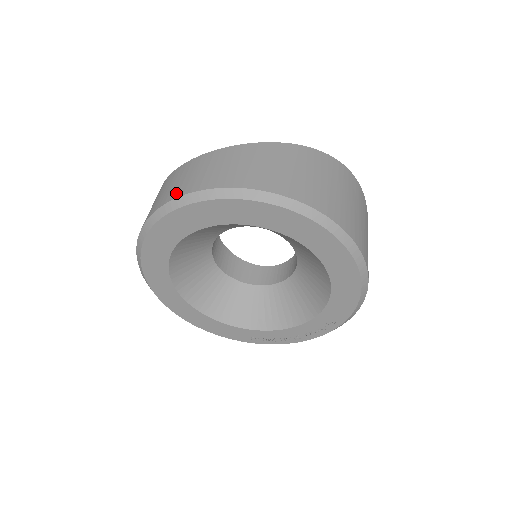
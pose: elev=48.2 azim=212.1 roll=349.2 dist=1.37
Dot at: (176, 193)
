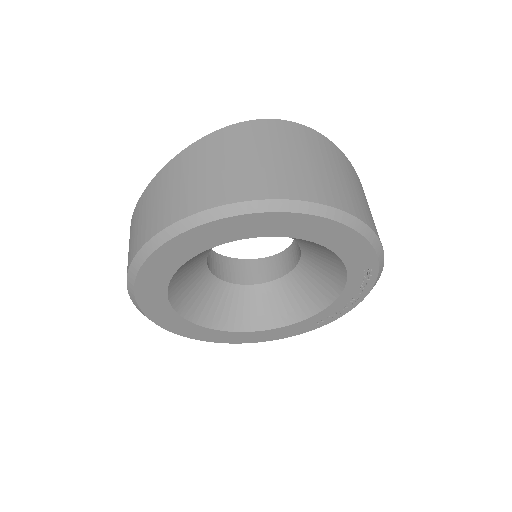
Dot at: (127, 268)
